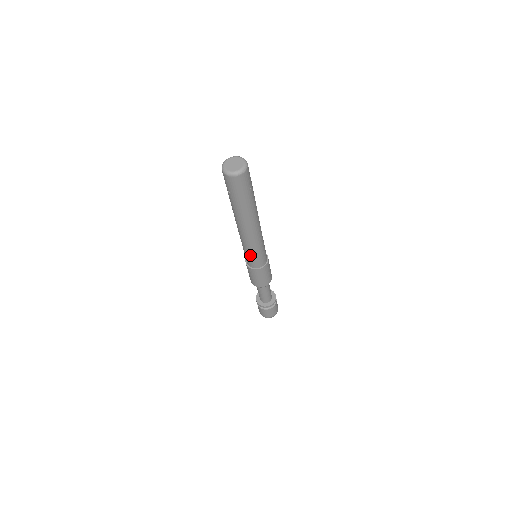
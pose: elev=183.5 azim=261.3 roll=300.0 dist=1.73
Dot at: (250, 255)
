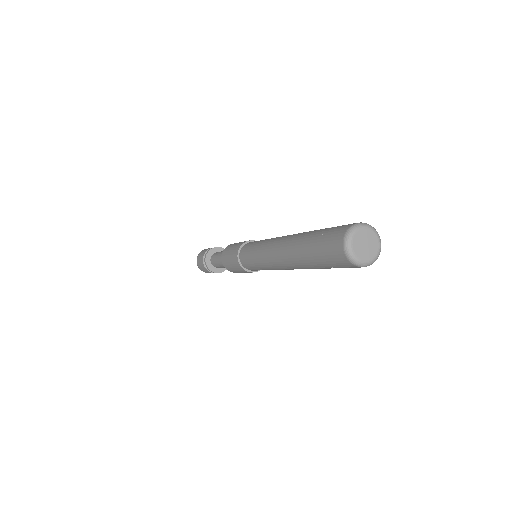
Dot at: (262, 269)
